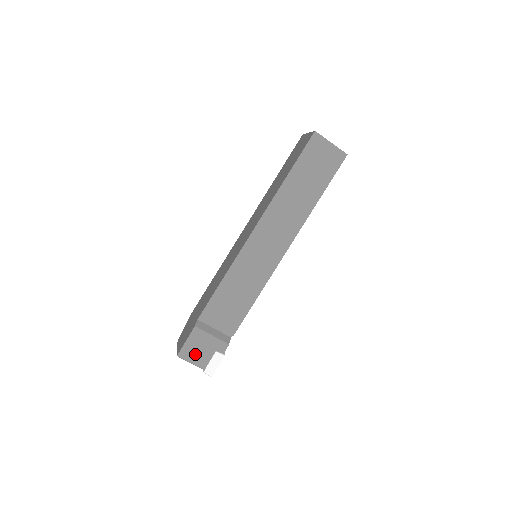
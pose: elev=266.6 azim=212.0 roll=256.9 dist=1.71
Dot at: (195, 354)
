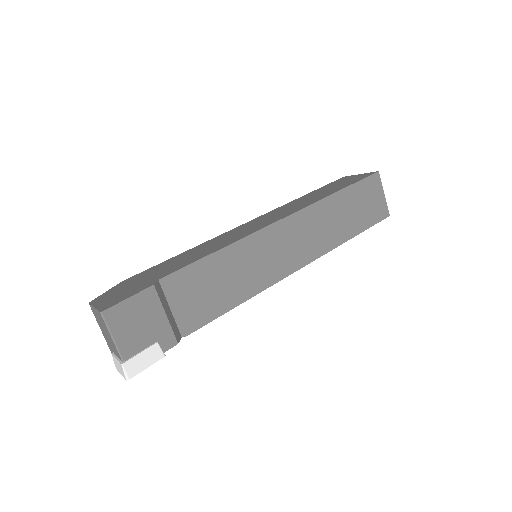
Dot at: (127, 327)
